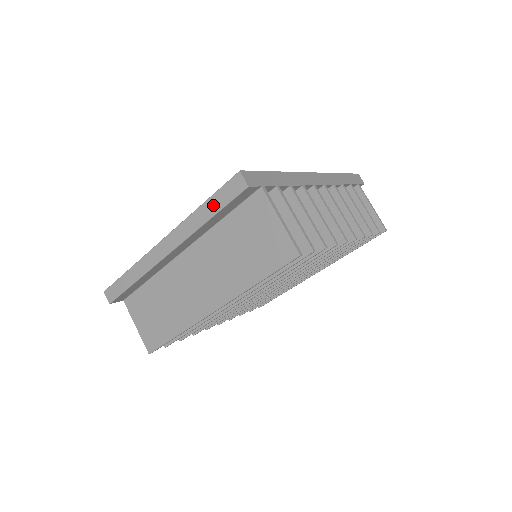
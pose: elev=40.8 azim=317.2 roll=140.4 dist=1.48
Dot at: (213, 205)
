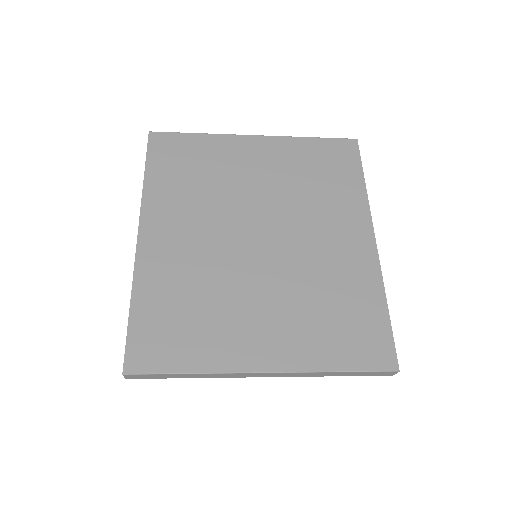
Dot at: (351, 374)
